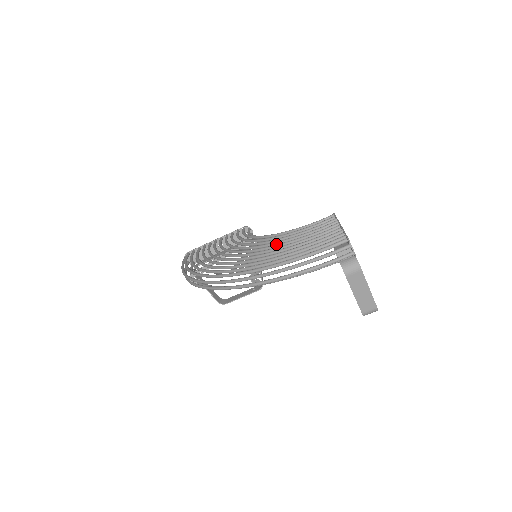
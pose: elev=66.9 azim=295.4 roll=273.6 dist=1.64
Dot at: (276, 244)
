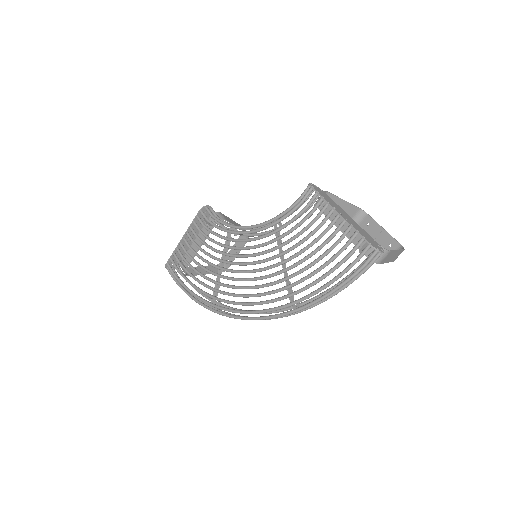
Dot at: occluded
